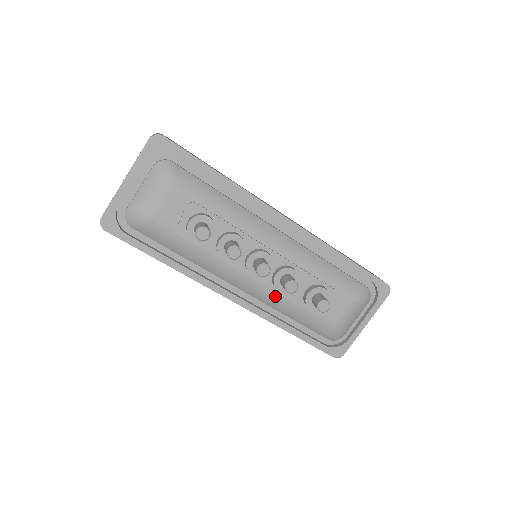
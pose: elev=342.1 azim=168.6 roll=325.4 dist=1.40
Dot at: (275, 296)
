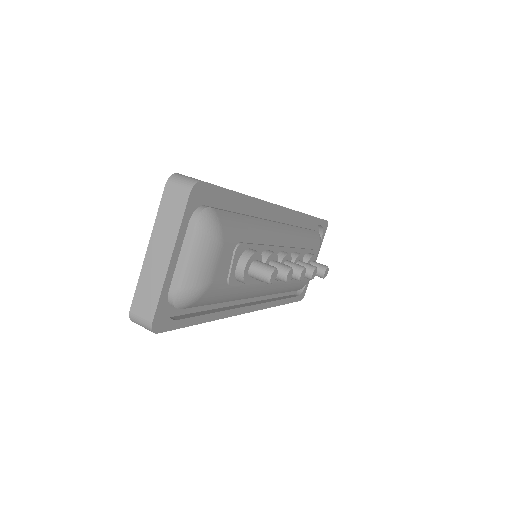
Dot at: (282, 284)
